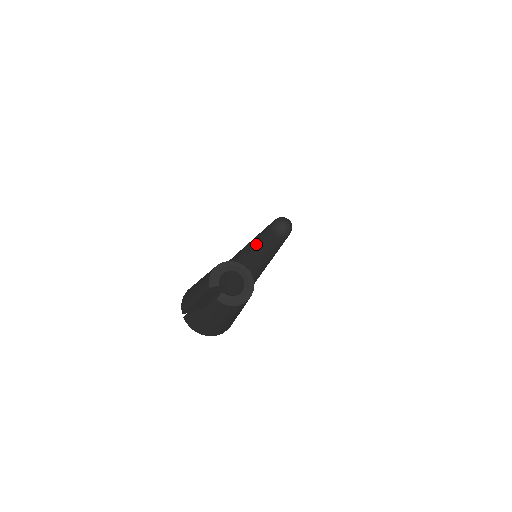
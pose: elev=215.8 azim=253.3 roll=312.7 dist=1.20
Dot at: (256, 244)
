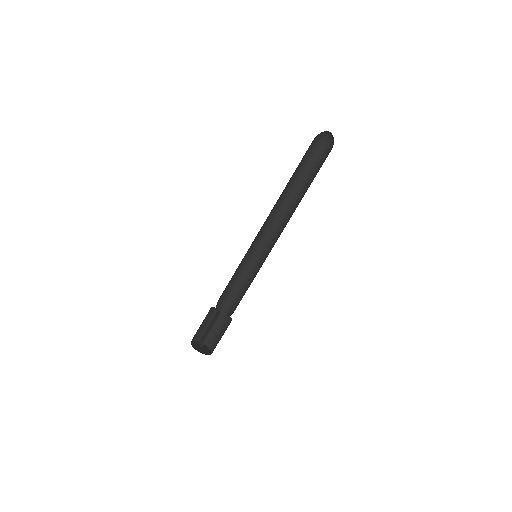
Dot at: (277, 210)
